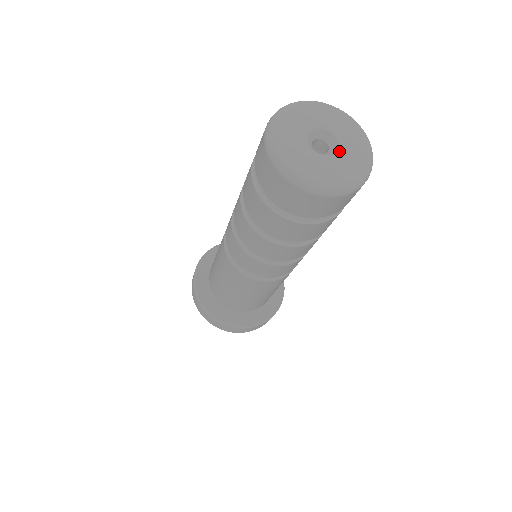
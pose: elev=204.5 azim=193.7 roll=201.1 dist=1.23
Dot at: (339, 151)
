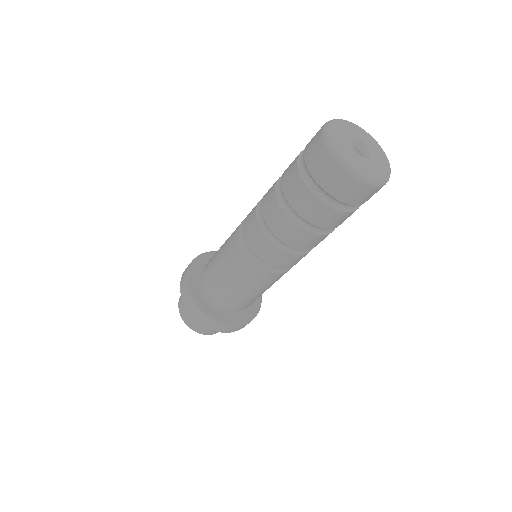
Dot at: (365, 158)
